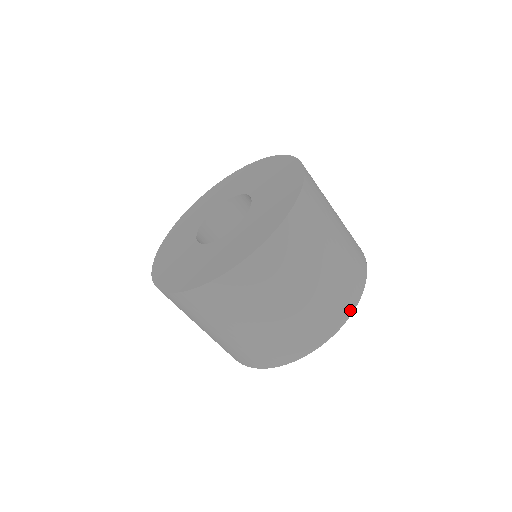
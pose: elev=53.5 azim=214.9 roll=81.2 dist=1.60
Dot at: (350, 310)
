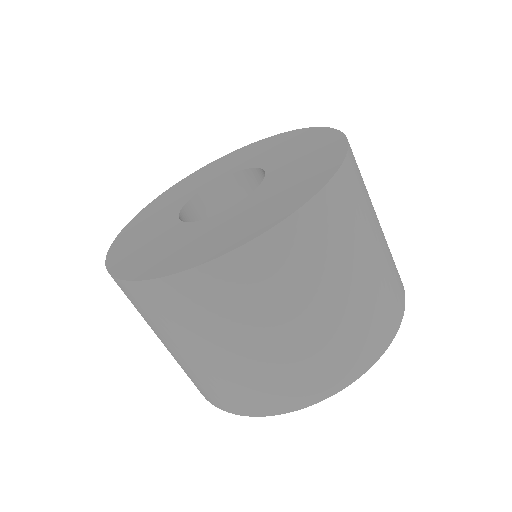
Dot at: occluded
